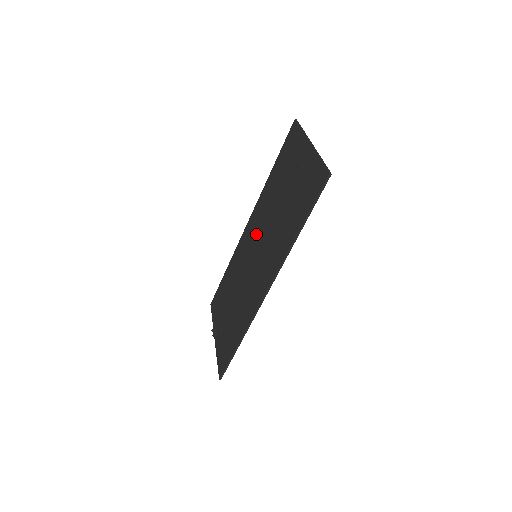
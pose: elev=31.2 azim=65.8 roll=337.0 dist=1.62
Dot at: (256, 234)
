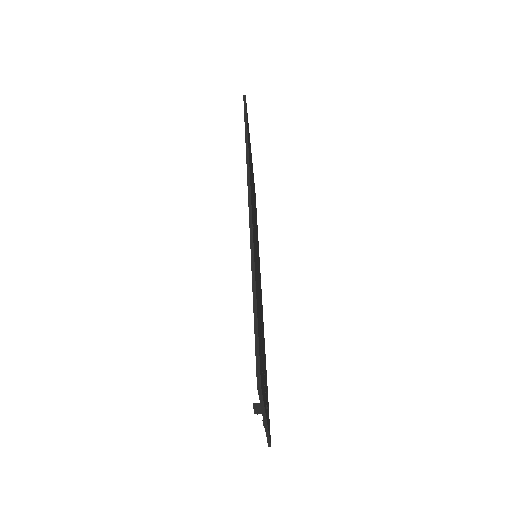
Dot at: occluded
